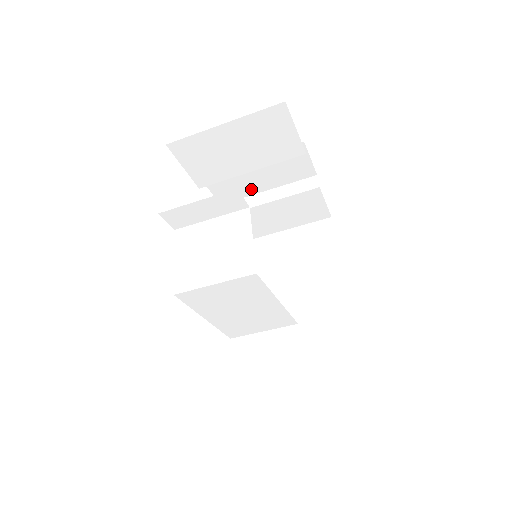
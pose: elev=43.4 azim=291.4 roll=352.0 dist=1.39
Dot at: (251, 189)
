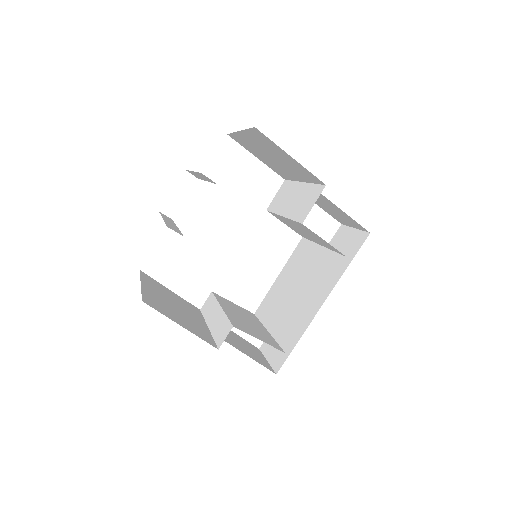
Dot at: occluded
